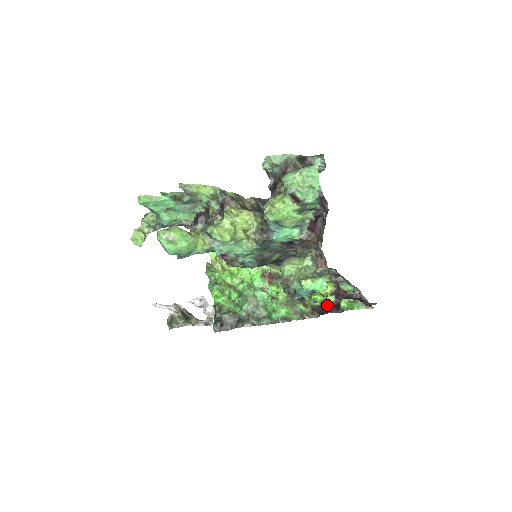
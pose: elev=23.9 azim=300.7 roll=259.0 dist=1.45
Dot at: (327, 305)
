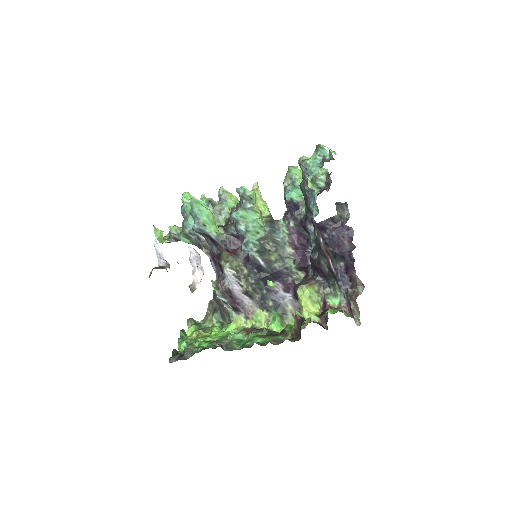
Dot at: (310, 322)
